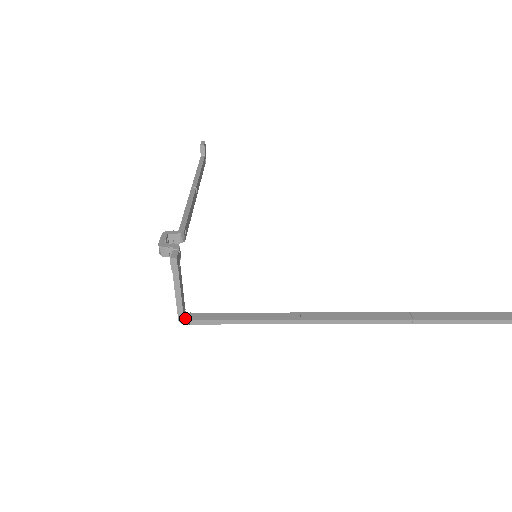
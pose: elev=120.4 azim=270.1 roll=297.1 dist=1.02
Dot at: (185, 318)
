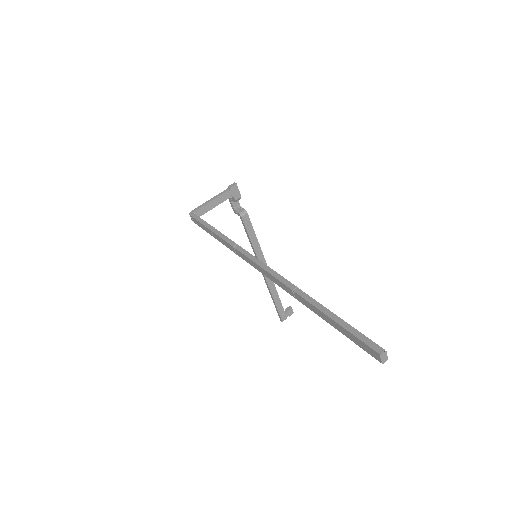
Dot at: (194, 214)
